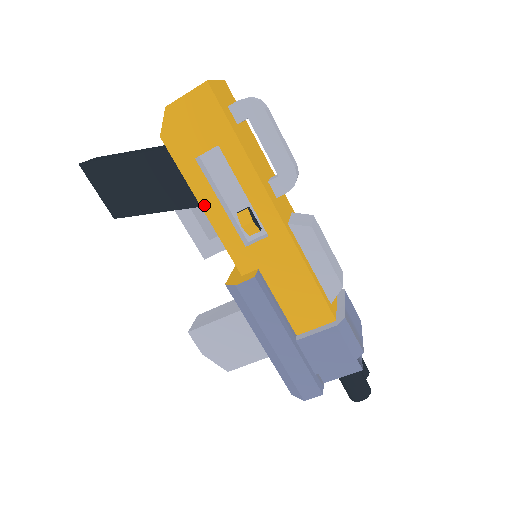
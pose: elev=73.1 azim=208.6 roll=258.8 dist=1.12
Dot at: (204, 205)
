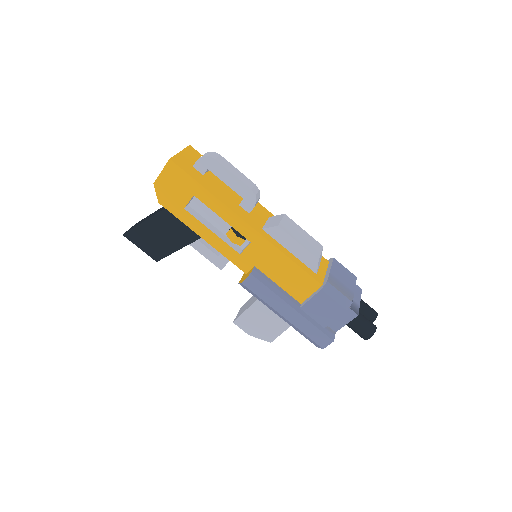
Dot at: (203, 236)
